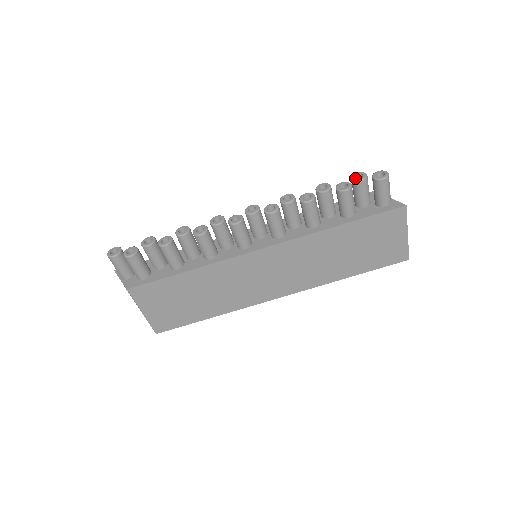
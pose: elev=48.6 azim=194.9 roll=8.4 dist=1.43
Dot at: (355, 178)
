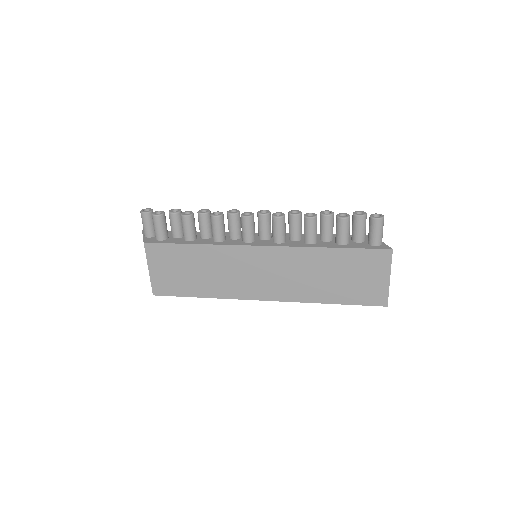
Dot at: (355, 213)
